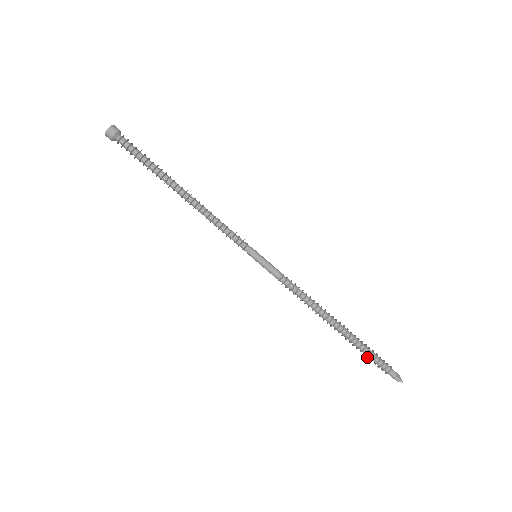
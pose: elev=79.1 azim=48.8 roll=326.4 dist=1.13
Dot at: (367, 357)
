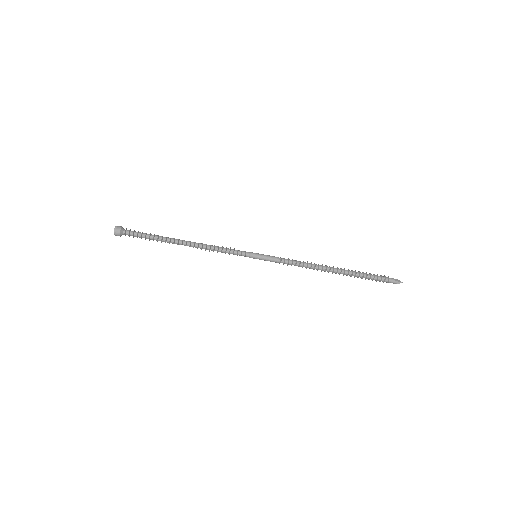
Dot at: occluded
